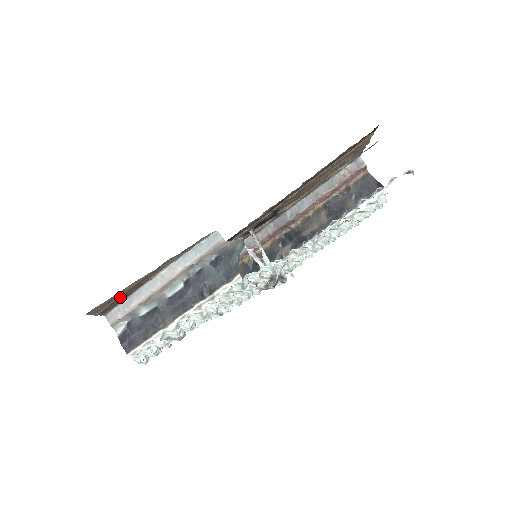
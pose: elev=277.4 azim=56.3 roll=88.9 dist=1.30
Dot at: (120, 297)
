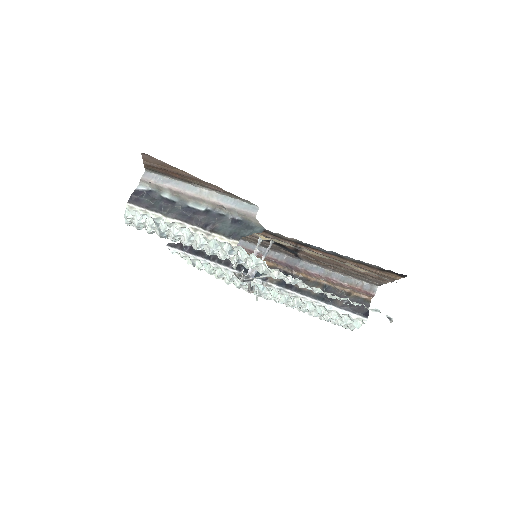
Dot at: (168, 171)
